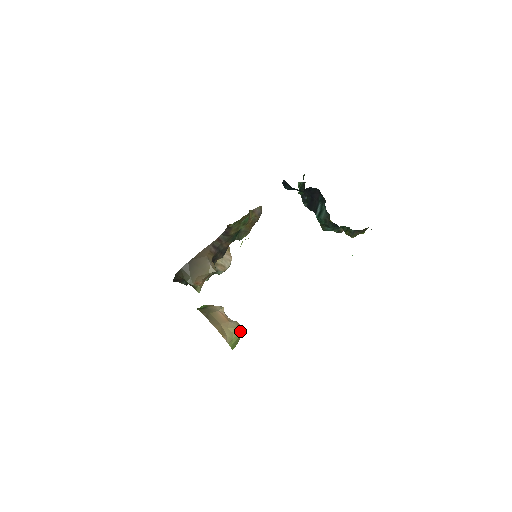
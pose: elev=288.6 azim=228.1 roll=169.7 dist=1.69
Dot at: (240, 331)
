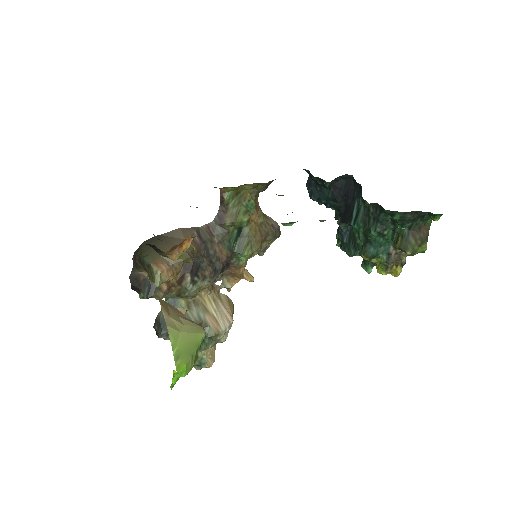
Dot at: (198, 331)
